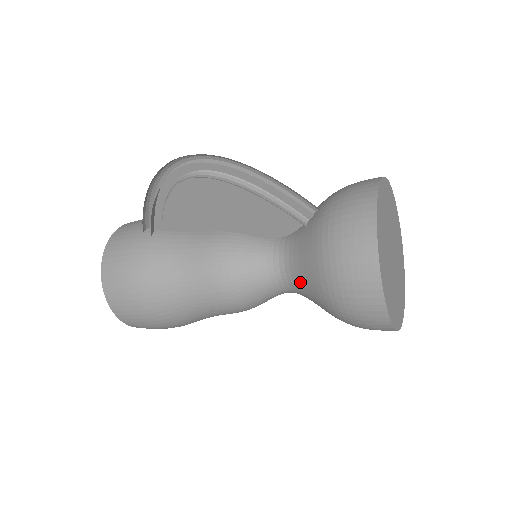
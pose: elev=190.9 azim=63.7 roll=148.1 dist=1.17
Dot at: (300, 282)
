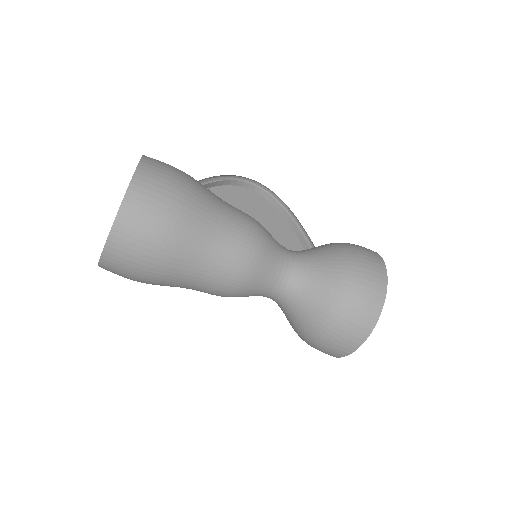
Dot at: (313, 254)
